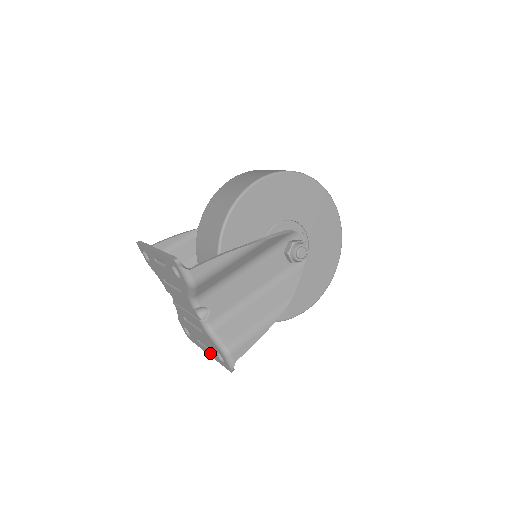
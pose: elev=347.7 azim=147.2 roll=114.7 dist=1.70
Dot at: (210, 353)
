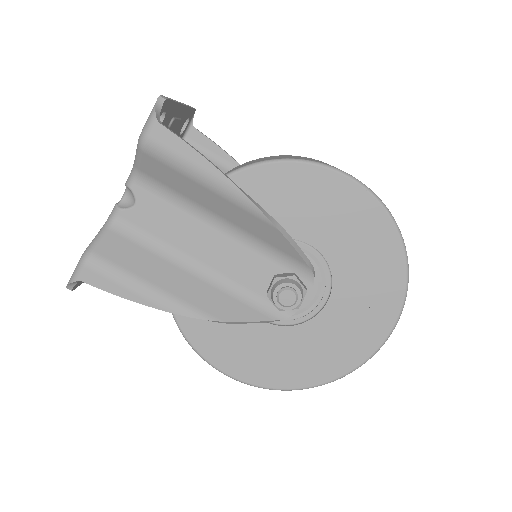
Dot at: occluded
